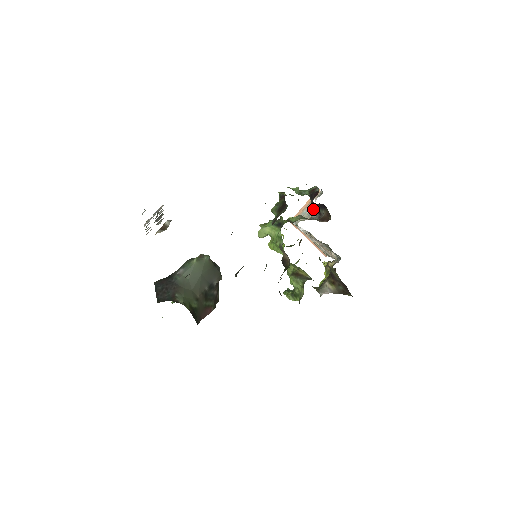
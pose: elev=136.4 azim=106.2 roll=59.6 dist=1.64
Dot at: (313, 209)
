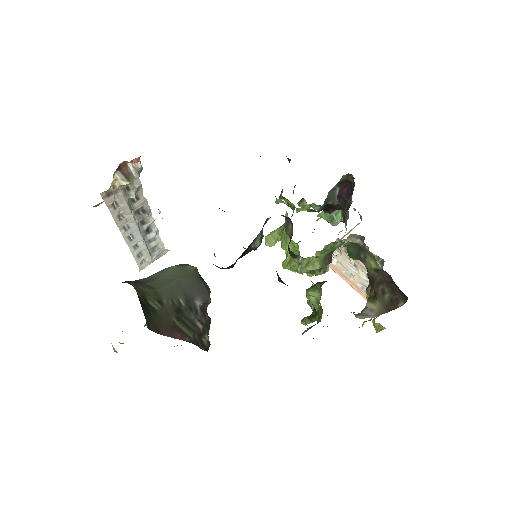
Dot at: occluded
